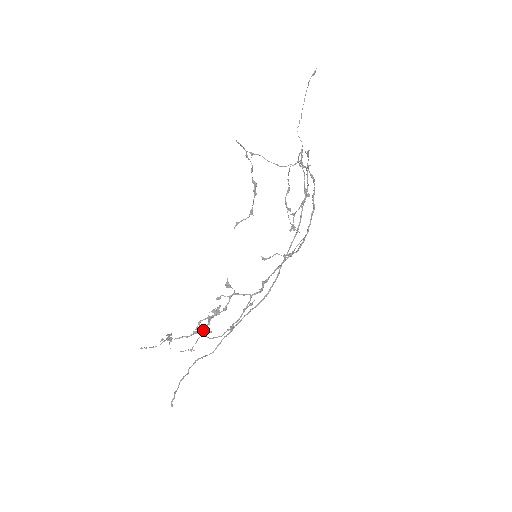
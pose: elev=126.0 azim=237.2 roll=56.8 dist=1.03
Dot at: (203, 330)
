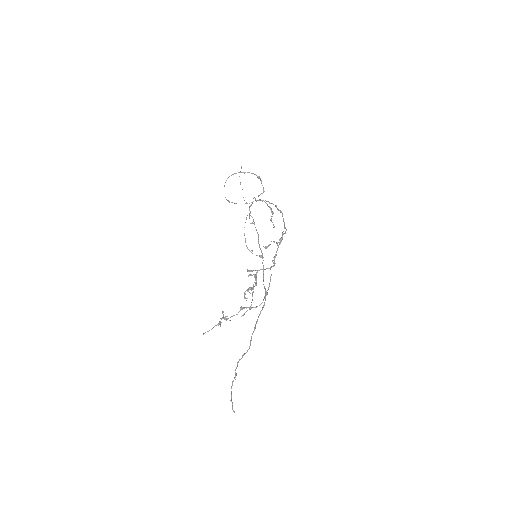
Dot at: occluded
